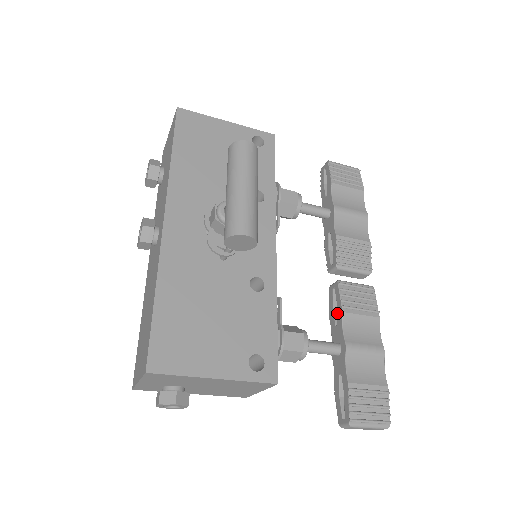
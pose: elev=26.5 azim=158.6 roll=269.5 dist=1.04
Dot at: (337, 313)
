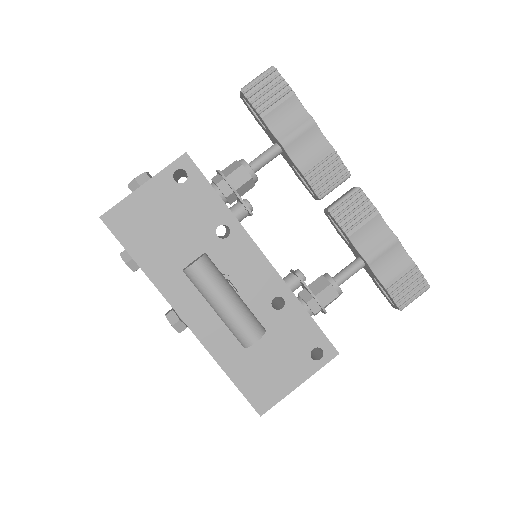
Dot at: (344, 236)
